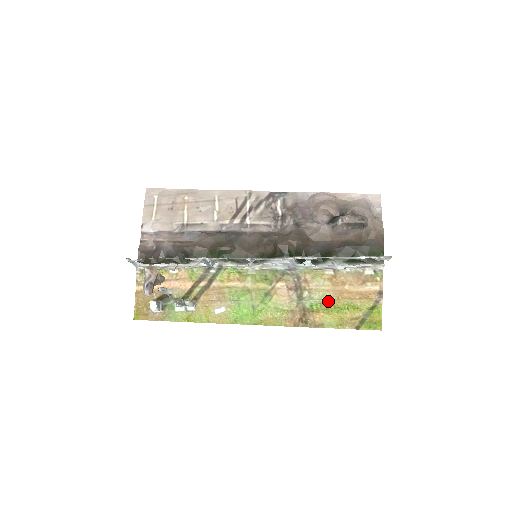
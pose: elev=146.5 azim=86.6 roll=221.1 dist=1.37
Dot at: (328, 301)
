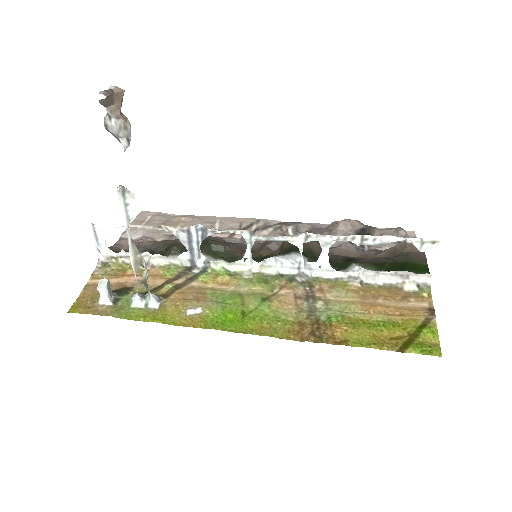
Dot at: (353, 315)
